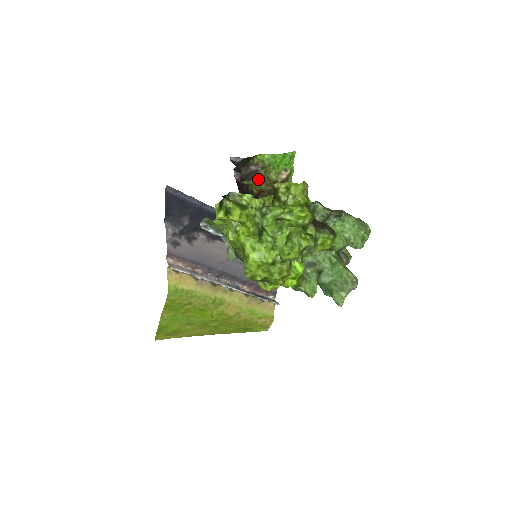
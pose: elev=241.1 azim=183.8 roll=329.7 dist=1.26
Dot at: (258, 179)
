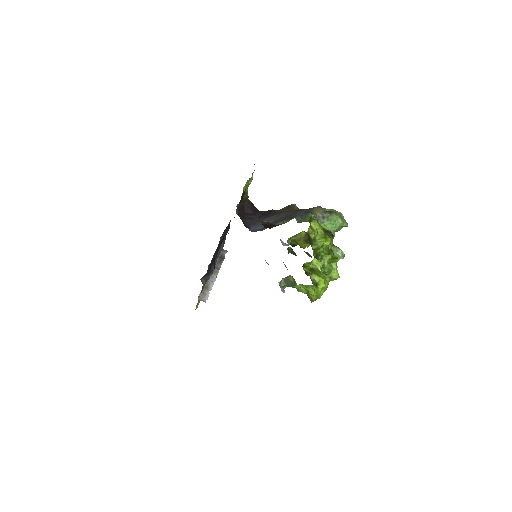
Dot at: occluded
